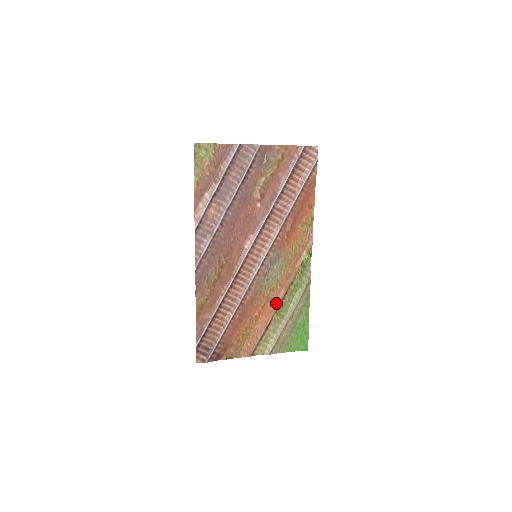
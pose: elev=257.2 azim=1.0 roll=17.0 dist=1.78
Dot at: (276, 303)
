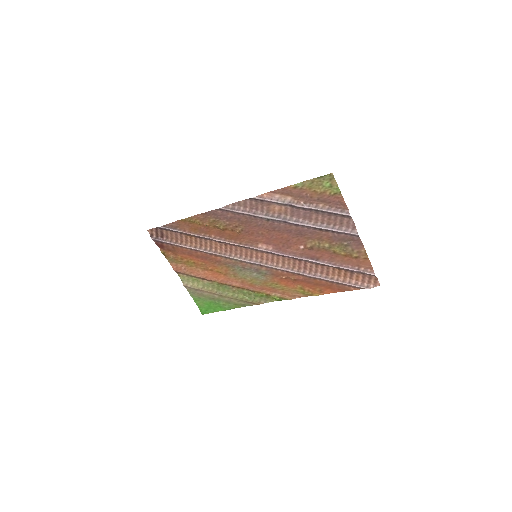
Dot at: (226, 281)
